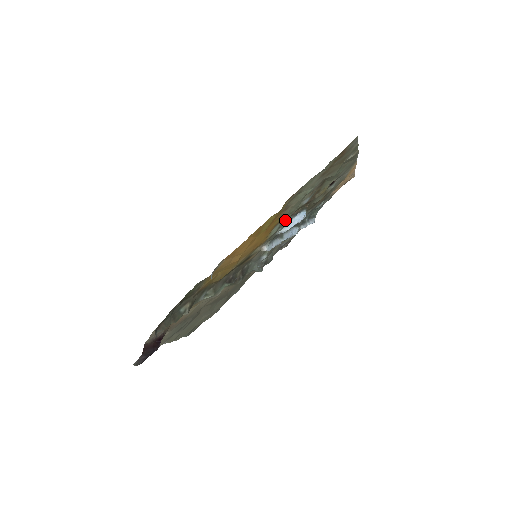
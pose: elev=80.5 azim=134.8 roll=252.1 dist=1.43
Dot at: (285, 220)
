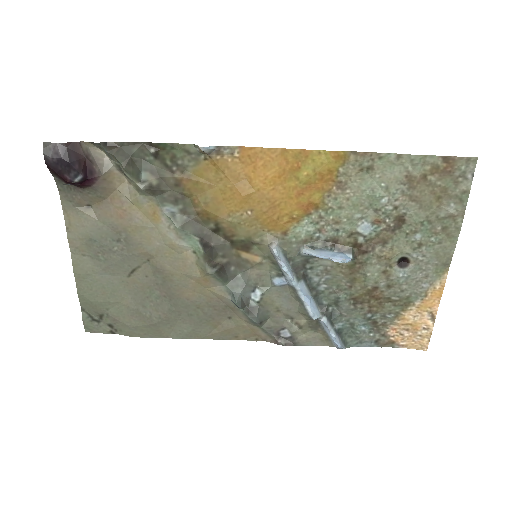
Dot at: (322, 242)
